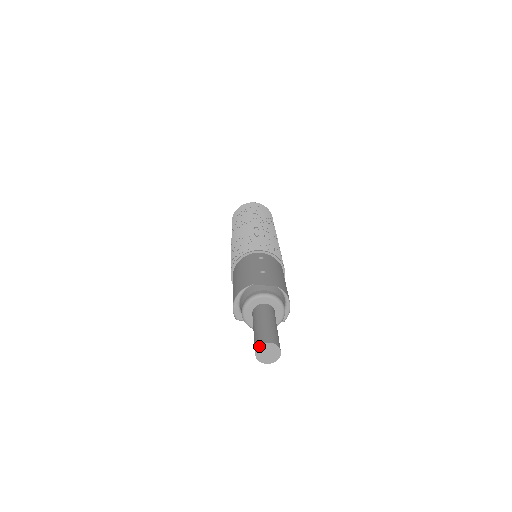
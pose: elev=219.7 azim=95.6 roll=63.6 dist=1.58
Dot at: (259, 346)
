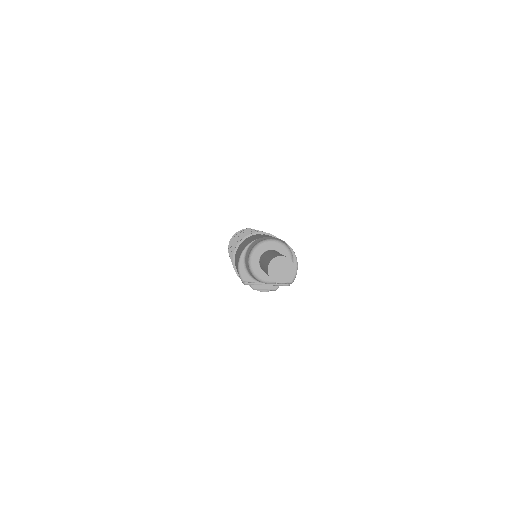
Dot at: (271, 261)
